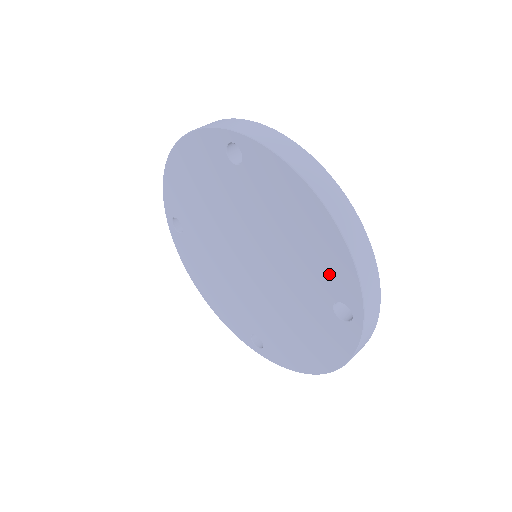
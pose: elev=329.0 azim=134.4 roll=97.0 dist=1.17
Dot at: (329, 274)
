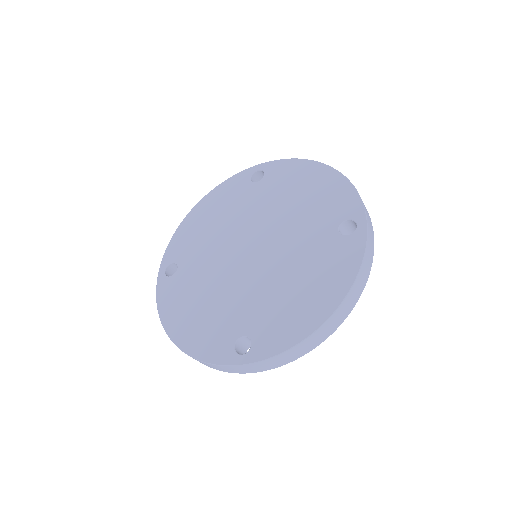
Dot at: (333, 205)
